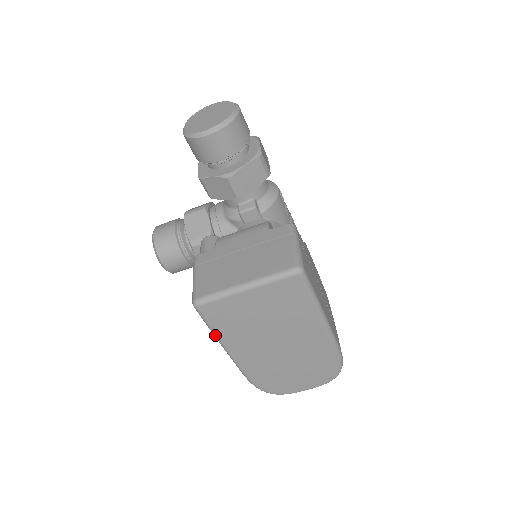
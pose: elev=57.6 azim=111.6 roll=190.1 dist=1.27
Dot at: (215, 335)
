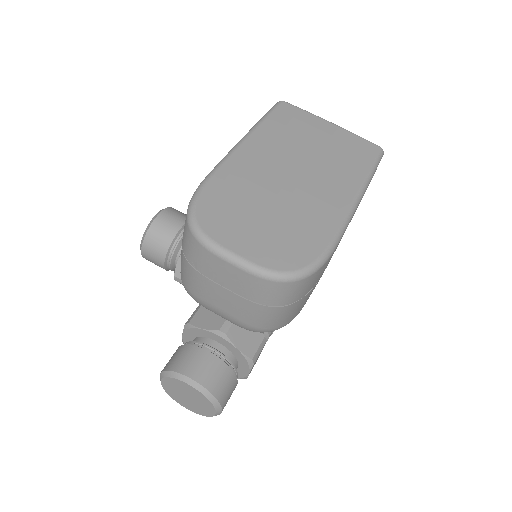
Dot at: (258, 123)
